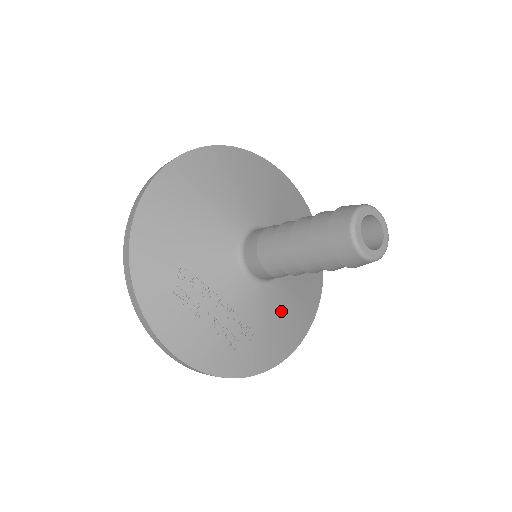
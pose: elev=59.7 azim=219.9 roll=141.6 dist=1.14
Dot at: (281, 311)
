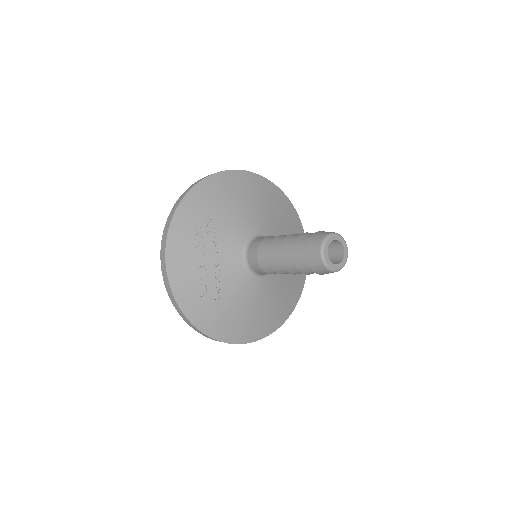
Dot at: (245, 304)
